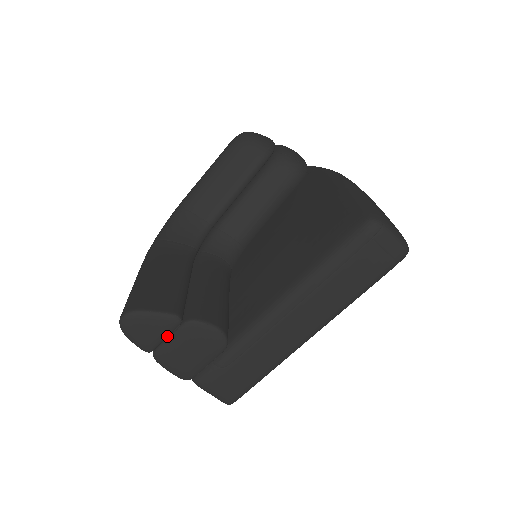
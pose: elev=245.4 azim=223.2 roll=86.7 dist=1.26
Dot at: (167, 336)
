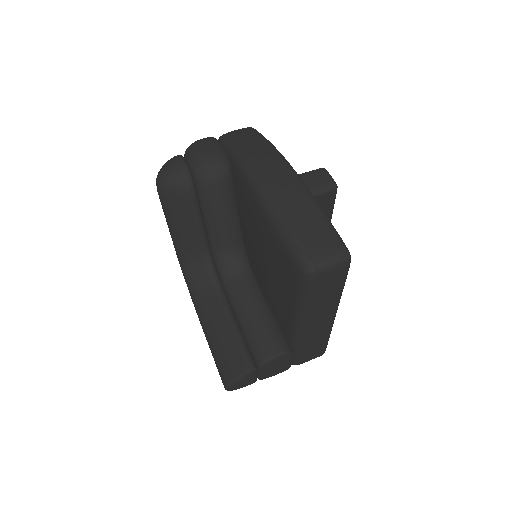
Dot at: occluded
